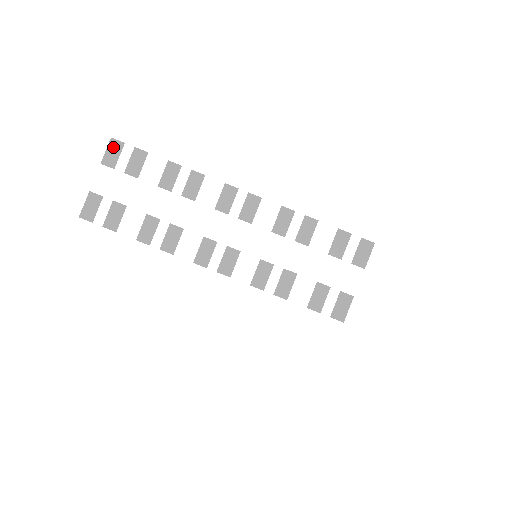
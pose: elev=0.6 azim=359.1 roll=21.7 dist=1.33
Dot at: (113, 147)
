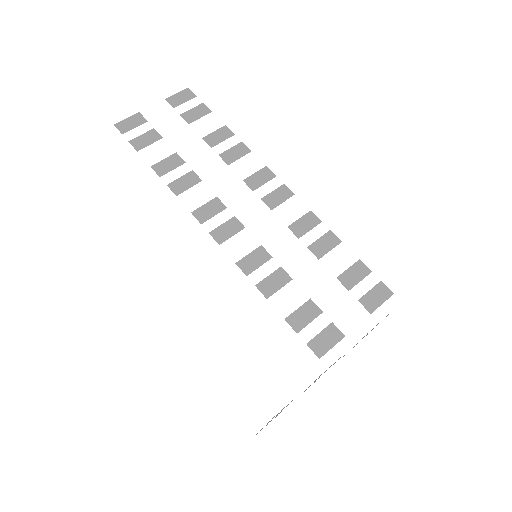
Dot at: (184, 94)
